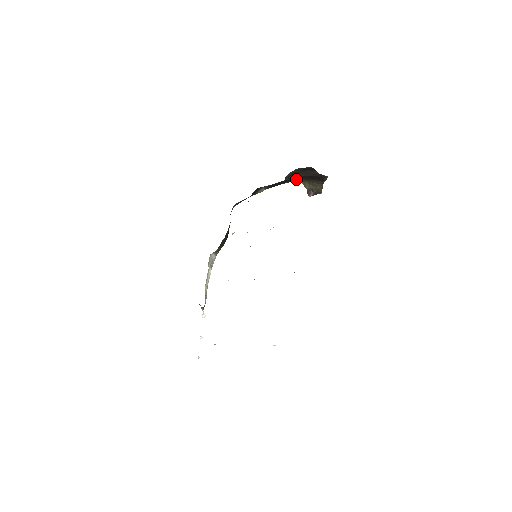
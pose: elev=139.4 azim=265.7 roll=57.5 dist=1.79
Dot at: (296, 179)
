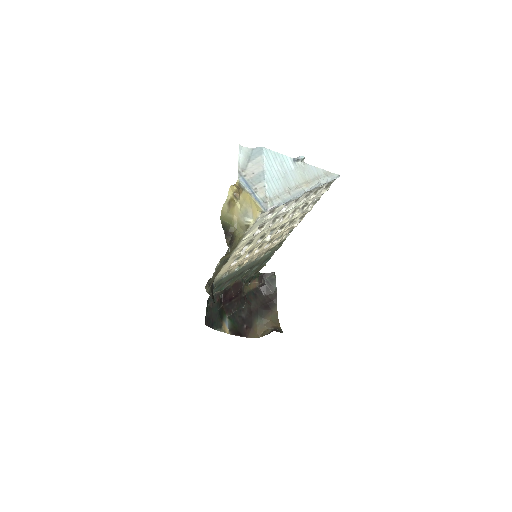
Dot at: (253, 323)
